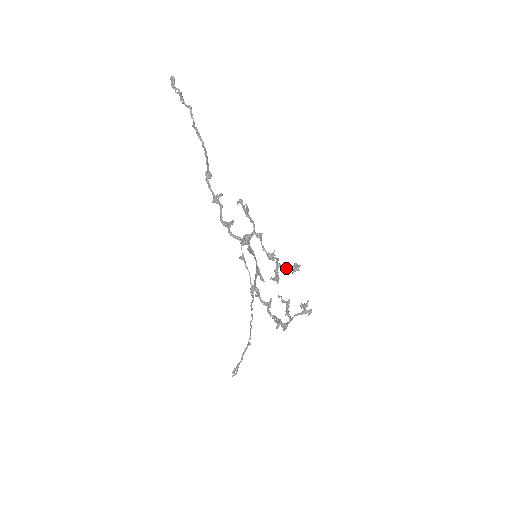
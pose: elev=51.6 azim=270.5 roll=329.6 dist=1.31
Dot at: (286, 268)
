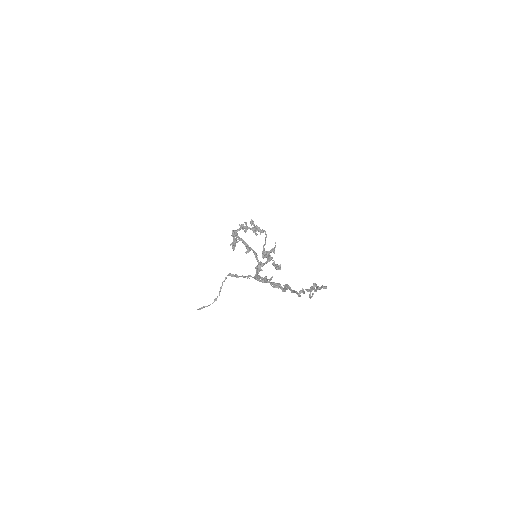
Dot at: (267, 254)
